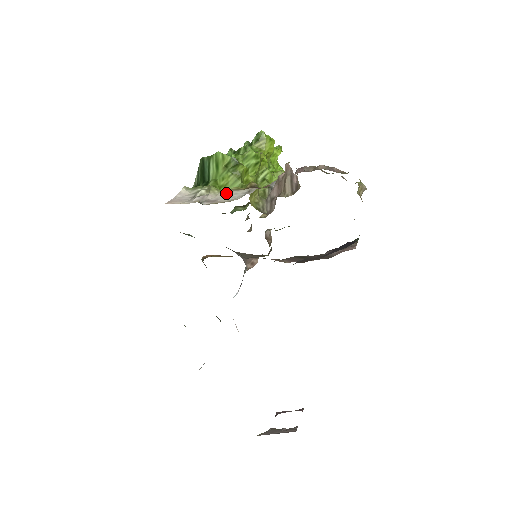
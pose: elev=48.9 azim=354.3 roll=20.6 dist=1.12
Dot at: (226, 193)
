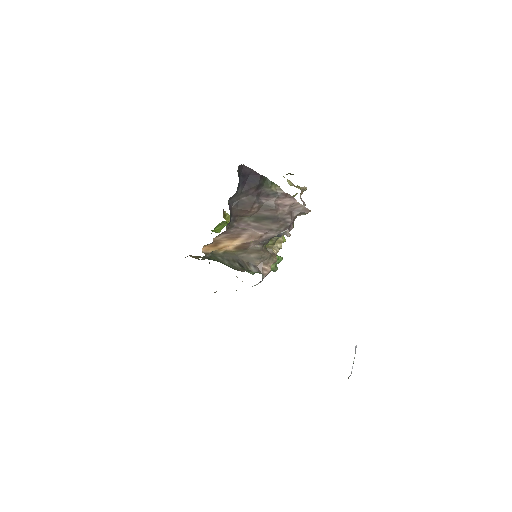
Dot at: occluded
